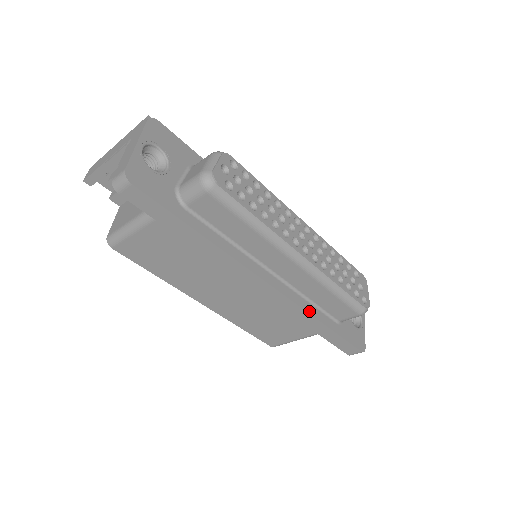
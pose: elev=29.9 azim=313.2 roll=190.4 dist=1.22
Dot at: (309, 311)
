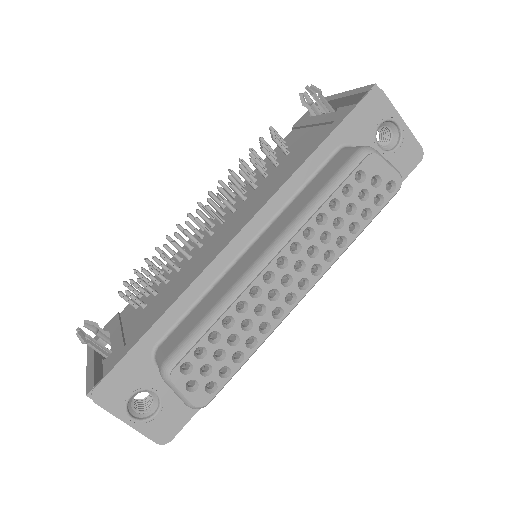
Dot at: occluded
